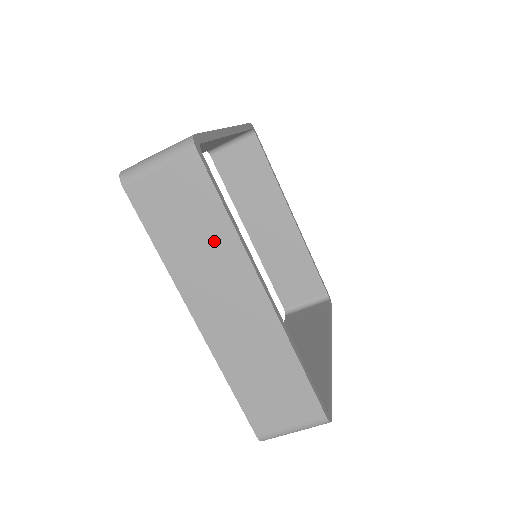
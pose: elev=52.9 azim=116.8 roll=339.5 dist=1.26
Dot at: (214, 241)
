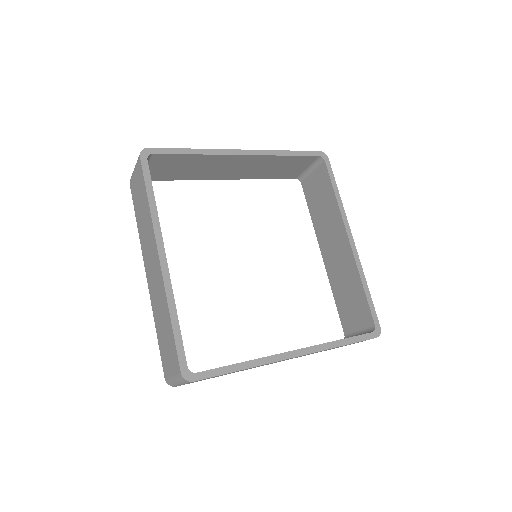
Dot at: (146, 217)
